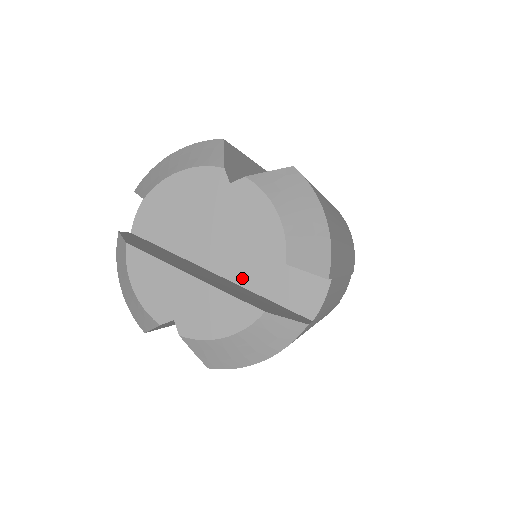
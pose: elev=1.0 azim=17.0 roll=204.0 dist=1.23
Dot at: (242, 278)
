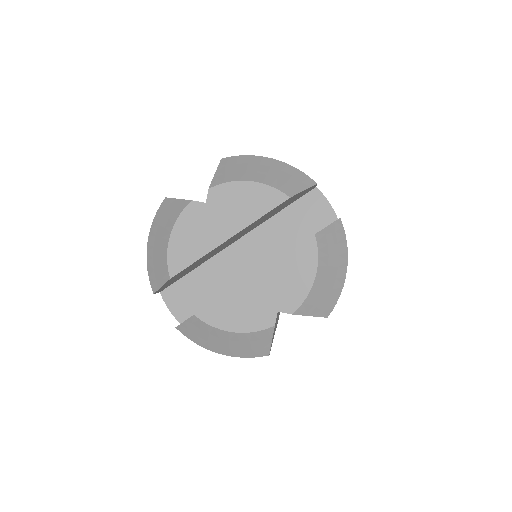
Dot at: (274, 253)
